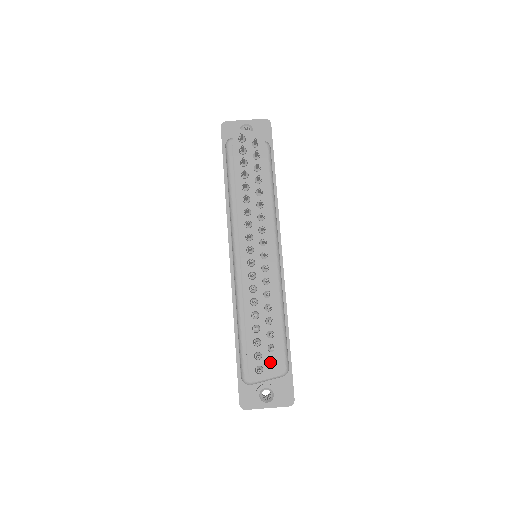
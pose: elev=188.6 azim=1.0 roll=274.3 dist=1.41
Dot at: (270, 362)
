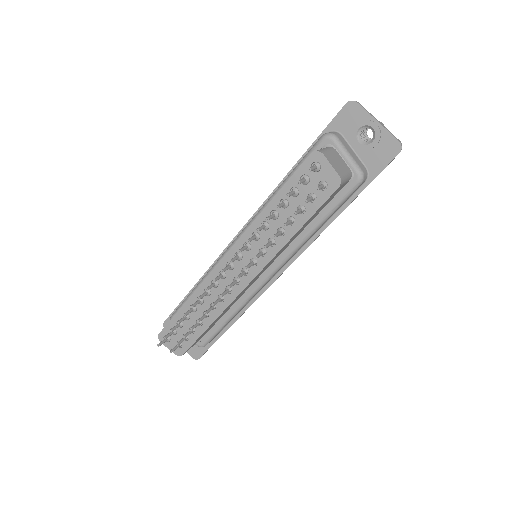
Dot at: occluded
